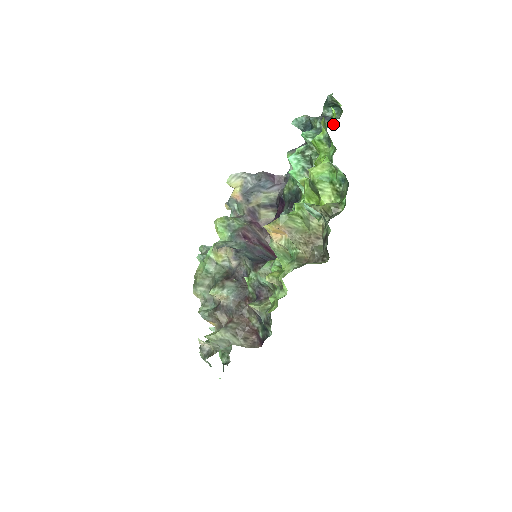
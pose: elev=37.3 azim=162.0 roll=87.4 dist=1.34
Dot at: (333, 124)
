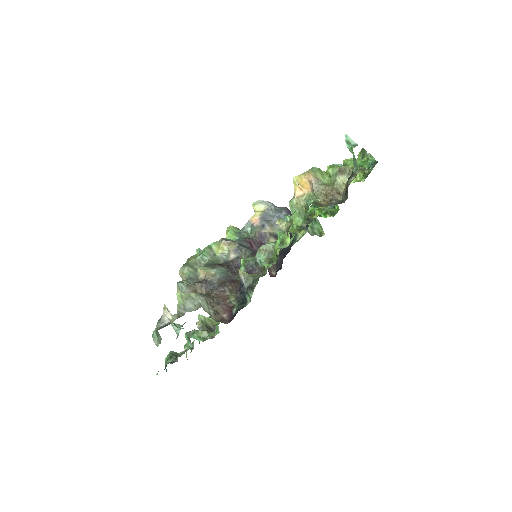
Dot at: occluded
